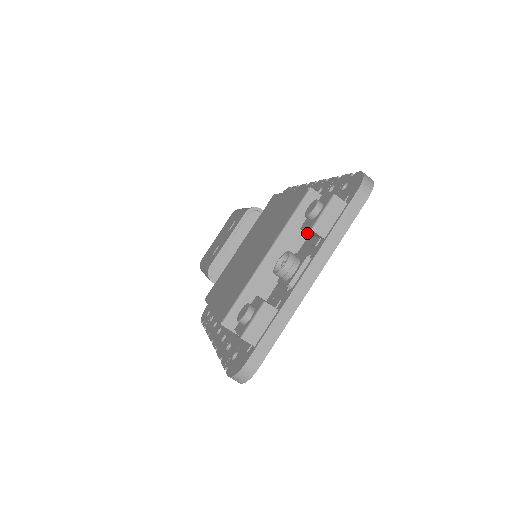
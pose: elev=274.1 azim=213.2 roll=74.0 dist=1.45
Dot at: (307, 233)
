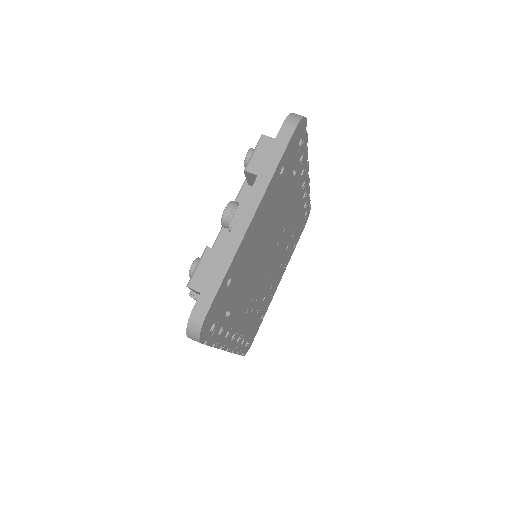
Dot at: occluded
